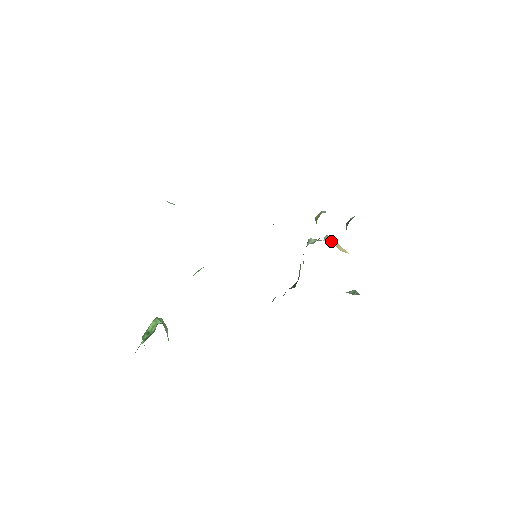
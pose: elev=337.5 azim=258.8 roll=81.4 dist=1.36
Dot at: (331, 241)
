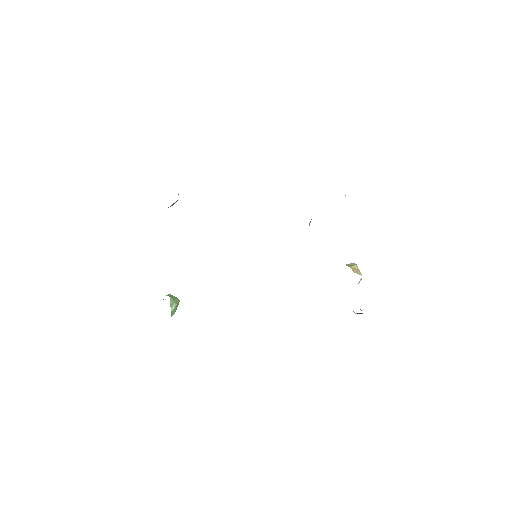
Dot at: (351, 265)
